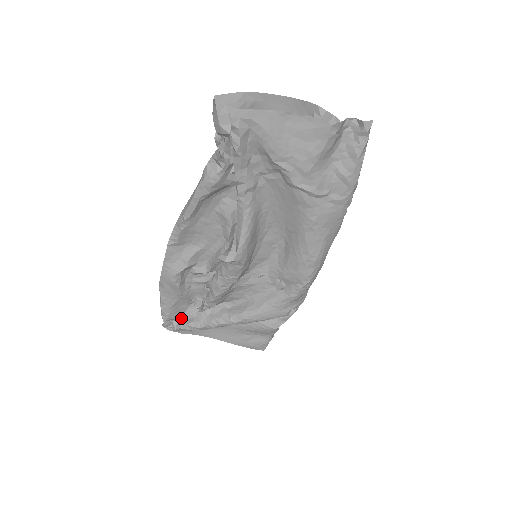
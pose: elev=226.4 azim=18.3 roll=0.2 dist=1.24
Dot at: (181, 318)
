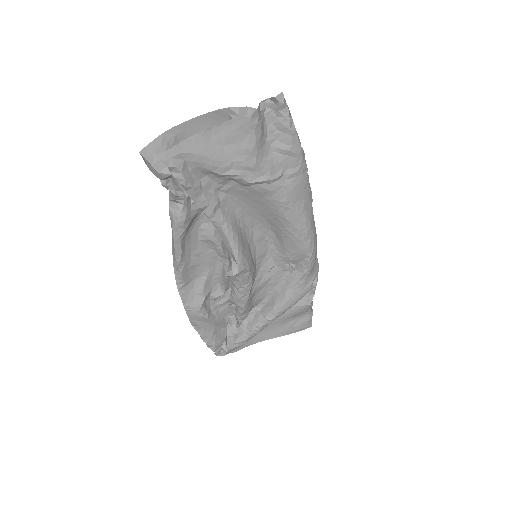
Dot at: (226, 340)
